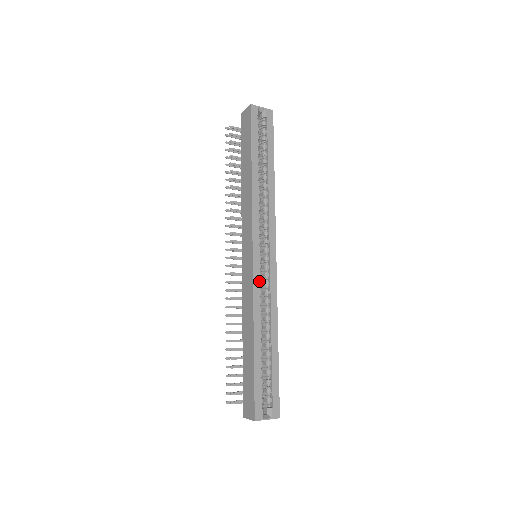
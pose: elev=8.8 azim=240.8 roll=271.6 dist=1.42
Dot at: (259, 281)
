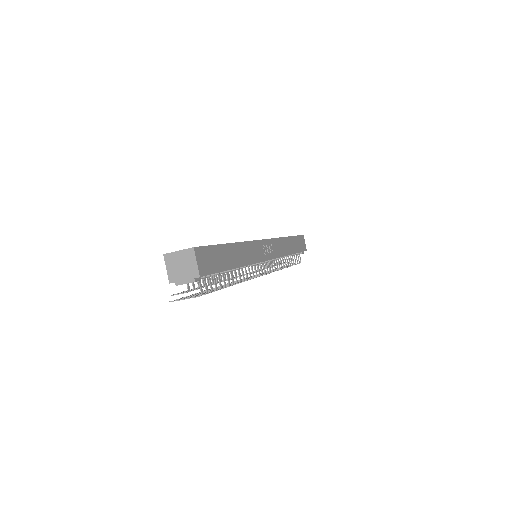
Dot at: occluded
